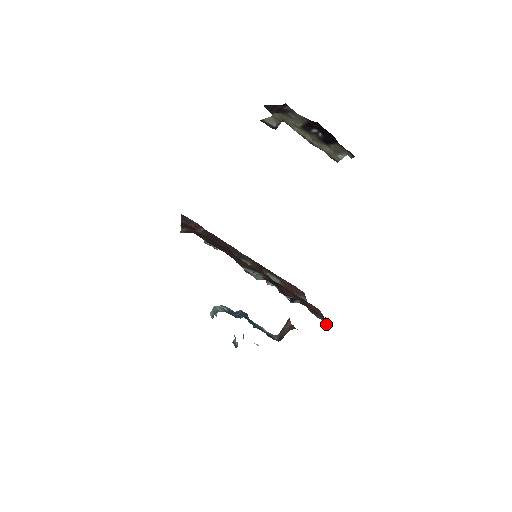
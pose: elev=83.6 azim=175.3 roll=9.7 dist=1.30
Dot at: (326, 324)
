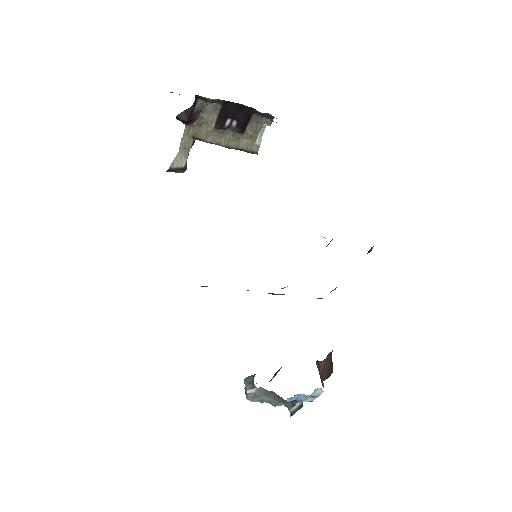
Dot at: (369, 252)
